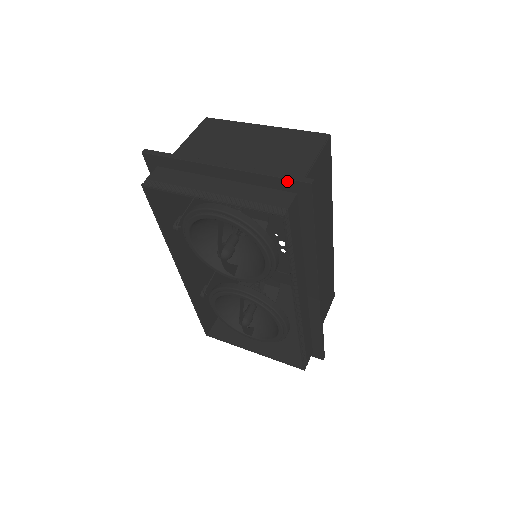
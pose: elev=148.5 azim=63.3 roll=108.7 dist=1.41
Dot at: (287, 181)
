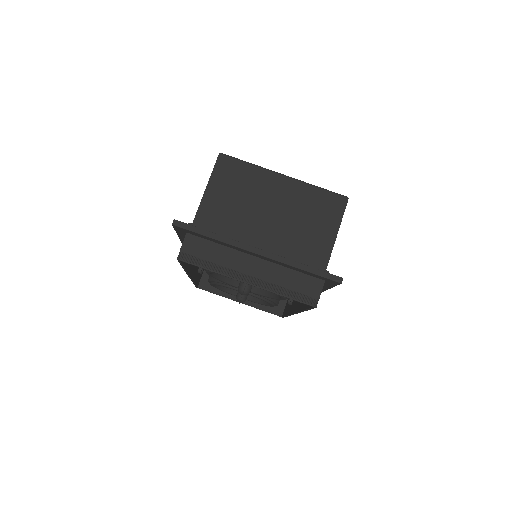
Dot at: (320, 276)
